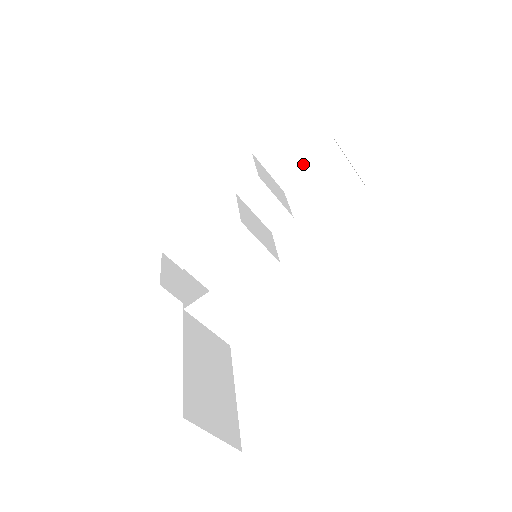
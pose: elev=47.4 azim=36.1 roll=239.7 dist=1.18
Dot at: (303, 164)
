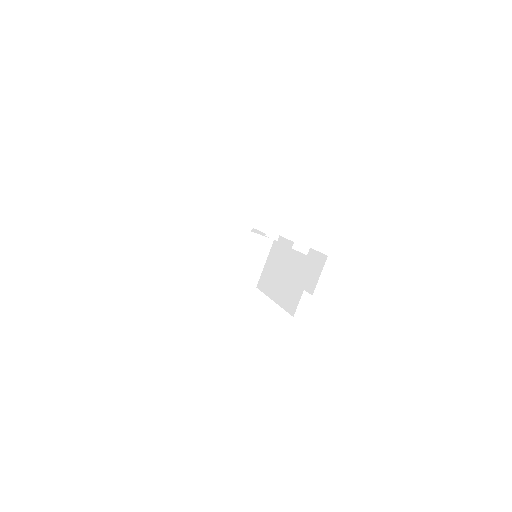
Dot at: occluded
